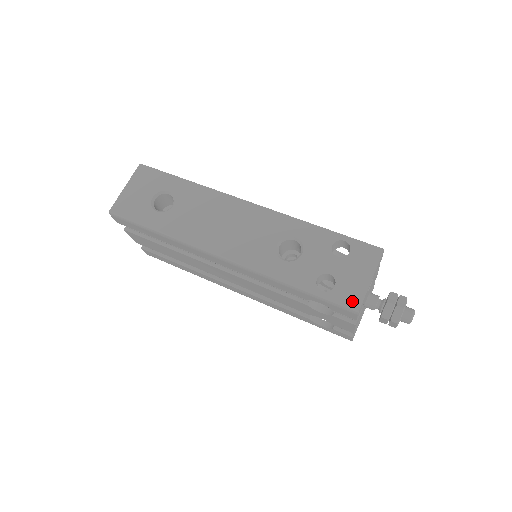
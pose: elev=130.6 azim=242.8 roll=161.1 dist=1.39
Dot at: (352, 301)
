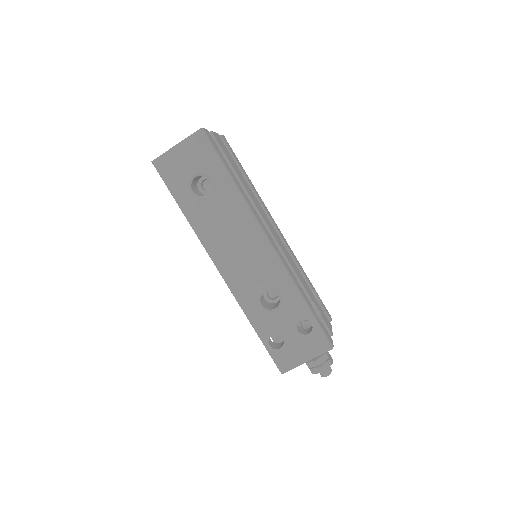
Dot at: (283, 365)
